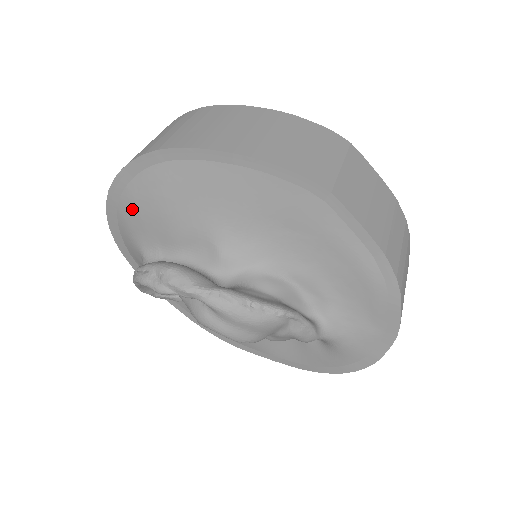
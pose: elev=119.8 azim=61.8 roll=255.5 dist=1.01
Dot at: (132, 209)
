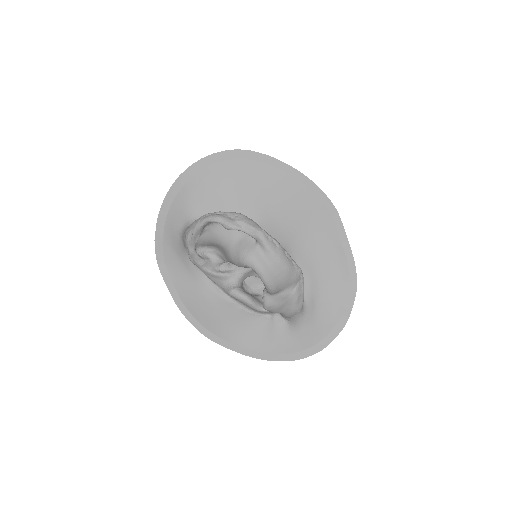
Dot at: (203, 183)
